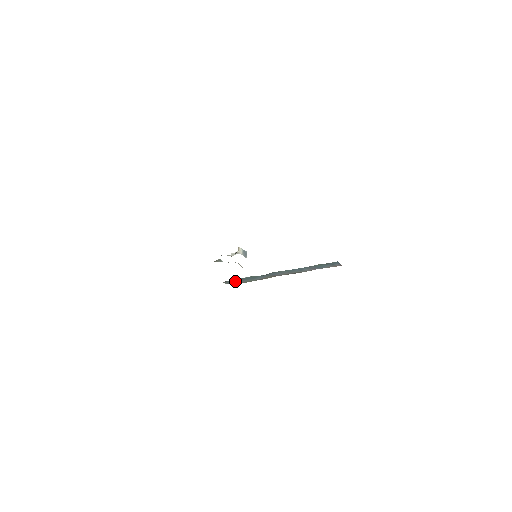
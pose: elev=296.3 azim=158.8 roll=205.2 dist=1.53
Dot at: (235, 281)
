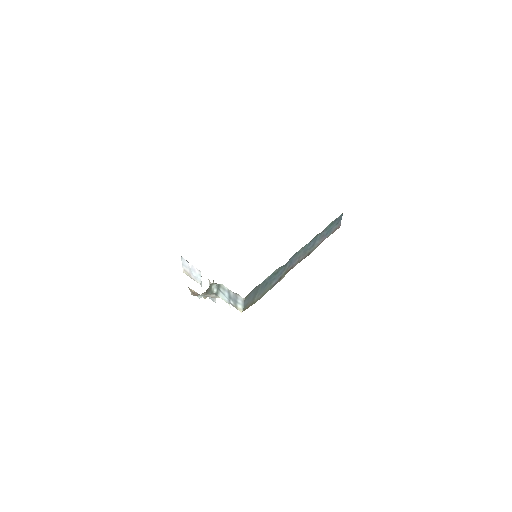
Dot at: (253, 295)
